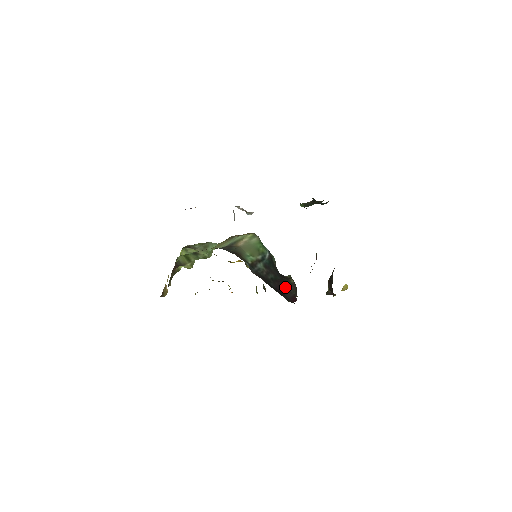
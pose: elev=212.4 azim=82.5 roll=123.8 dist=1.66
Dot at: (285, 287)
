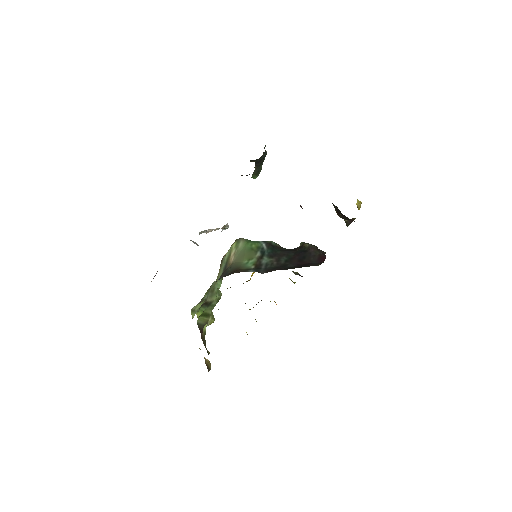
Dot at: (305, 256)
